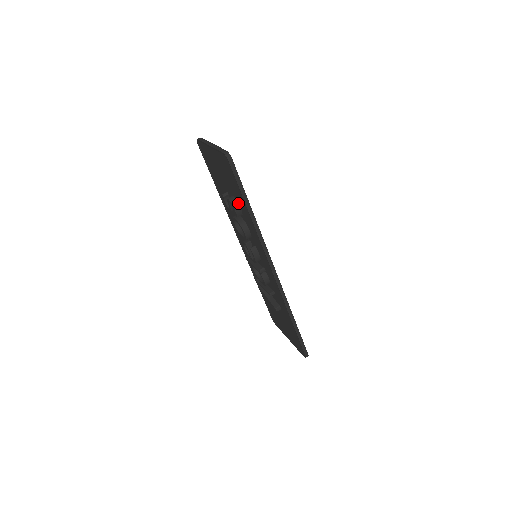
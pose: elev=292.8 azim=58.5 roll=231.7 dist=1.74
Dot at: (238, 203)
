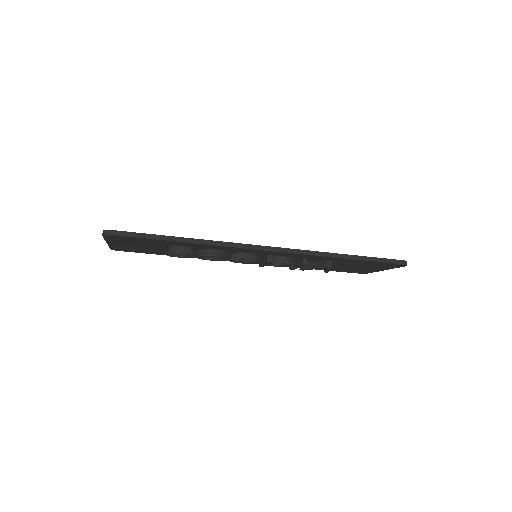
Dot at: (176, 246)
